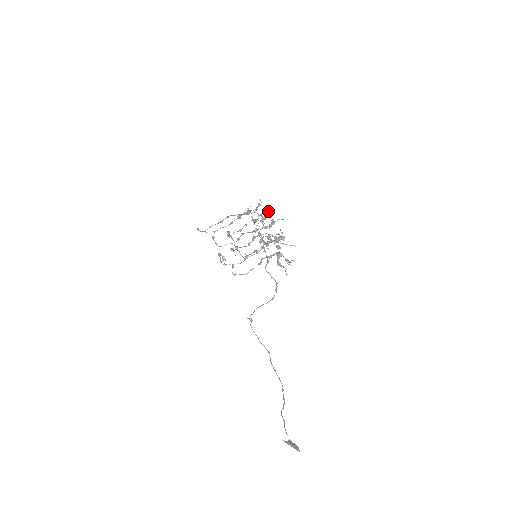
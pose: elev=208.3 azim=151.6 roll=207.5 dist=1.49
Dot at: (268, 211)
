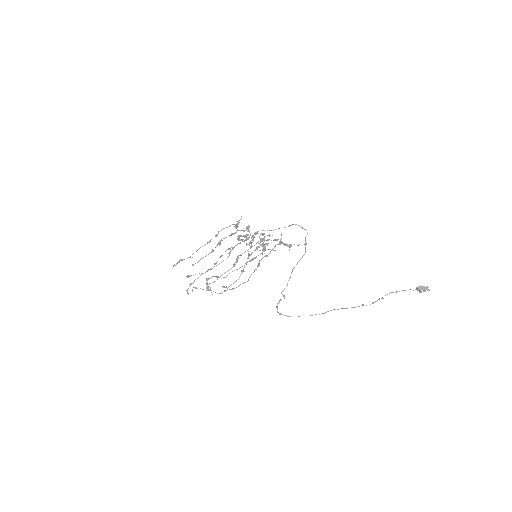
Dot at: (241, 239)
